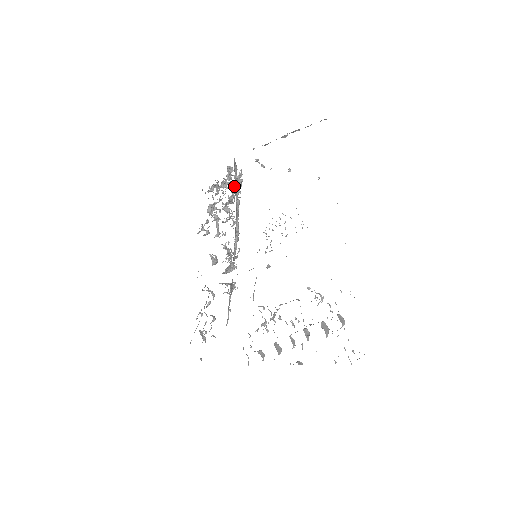
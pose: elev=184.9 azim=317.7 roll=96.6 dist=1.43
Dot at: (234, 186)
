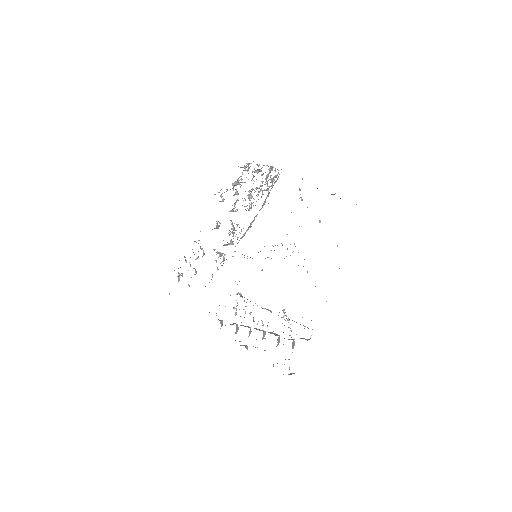
Dot at: occluded
